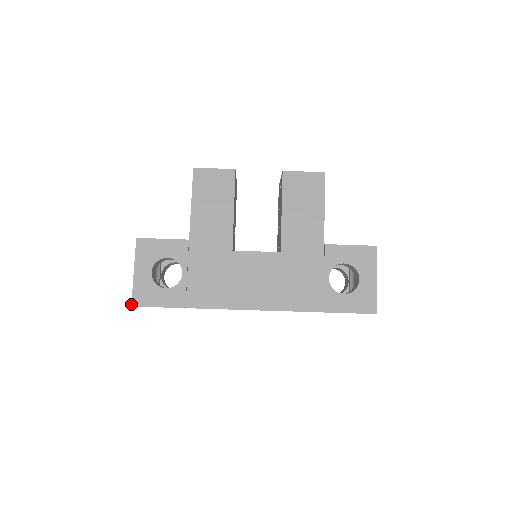
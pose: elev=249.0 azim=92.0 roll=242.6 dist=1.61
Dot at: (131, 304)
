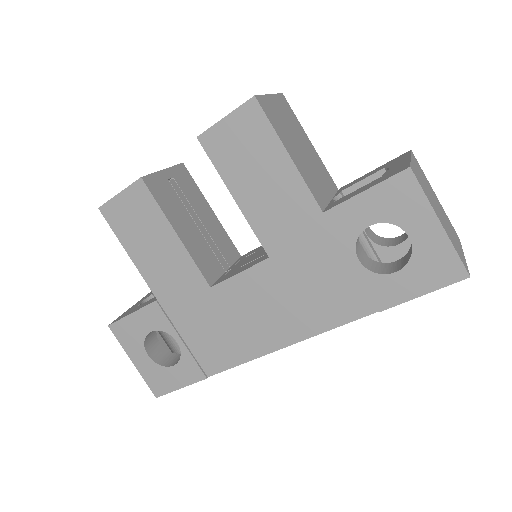
Dot at: occluded
